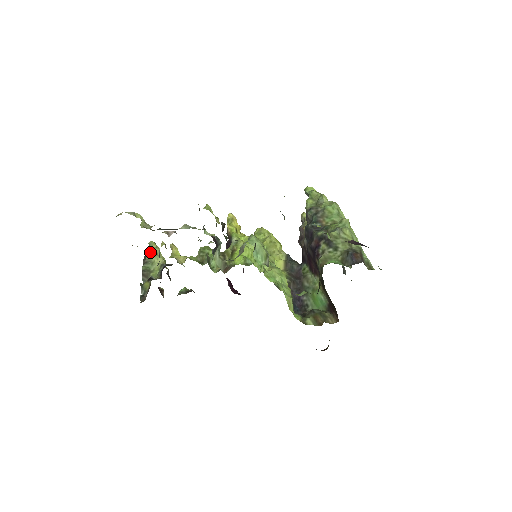
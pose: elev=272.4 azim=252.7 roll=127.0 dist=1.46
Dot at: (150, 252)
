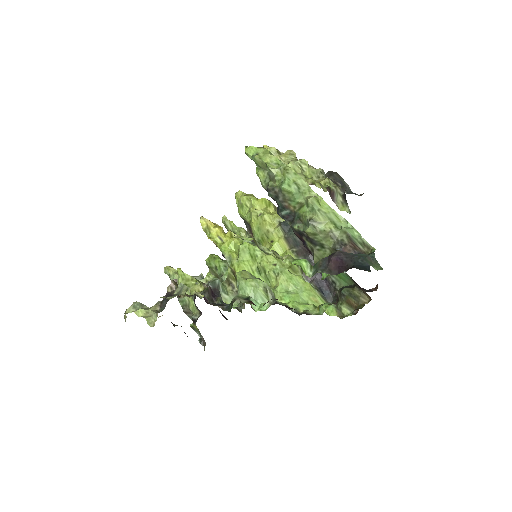
Dot at: occluded
